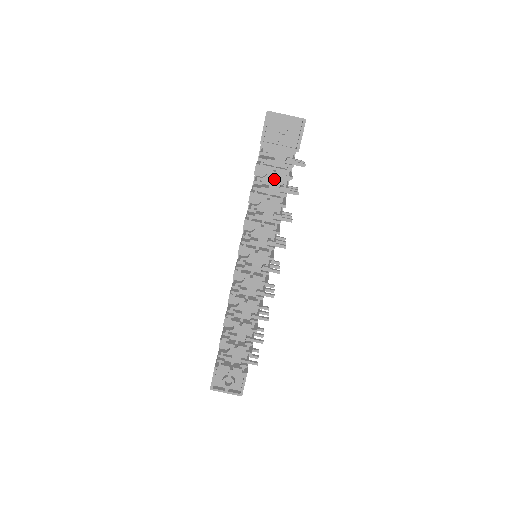
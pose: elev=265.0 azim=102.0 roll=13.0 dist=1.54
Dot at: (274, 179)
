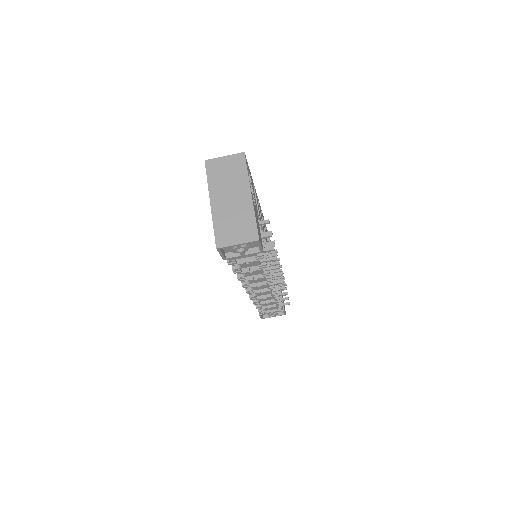
Dot at: (250, 266)
